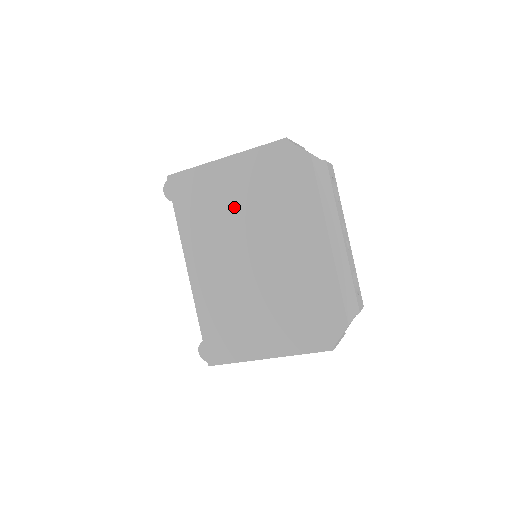
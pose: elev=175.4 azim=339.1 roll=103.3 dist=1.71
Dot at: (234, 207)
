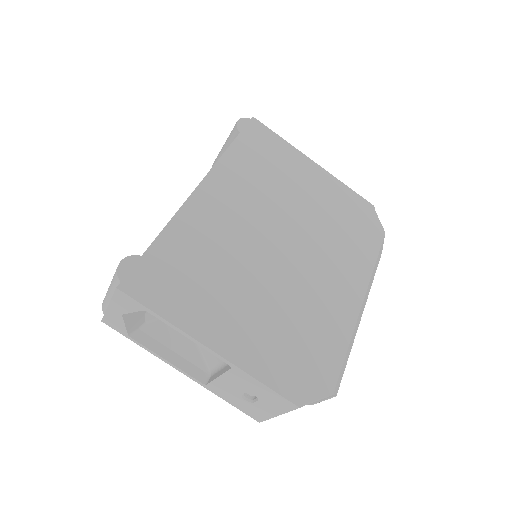
Dot at: (296, 196)
